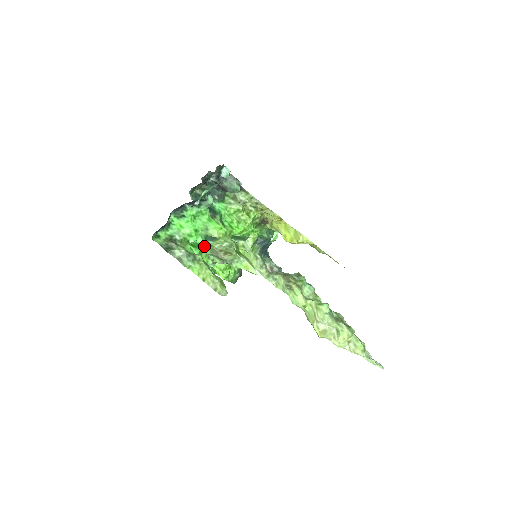
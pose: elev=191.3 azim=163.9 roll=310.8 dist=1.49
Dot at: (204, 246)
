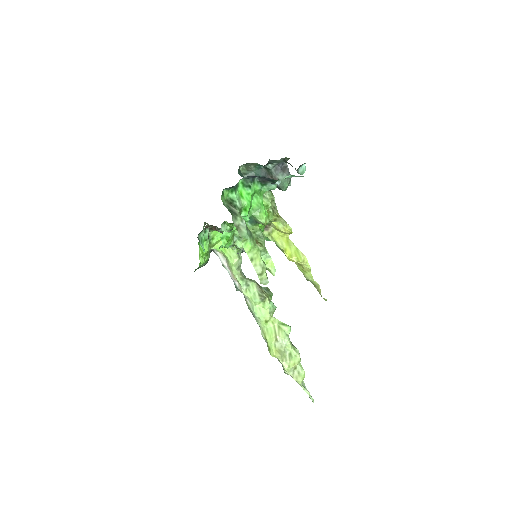
Dot at: occluded
